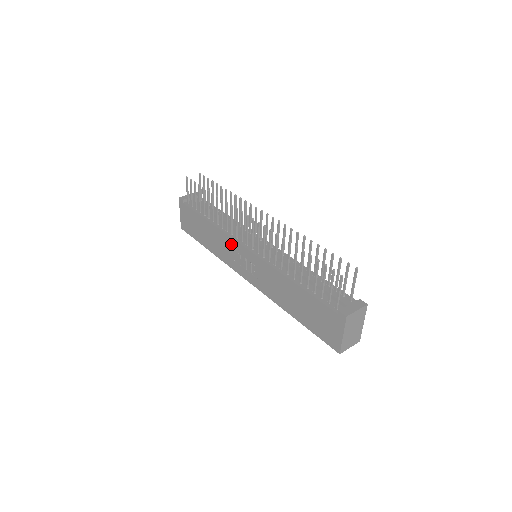
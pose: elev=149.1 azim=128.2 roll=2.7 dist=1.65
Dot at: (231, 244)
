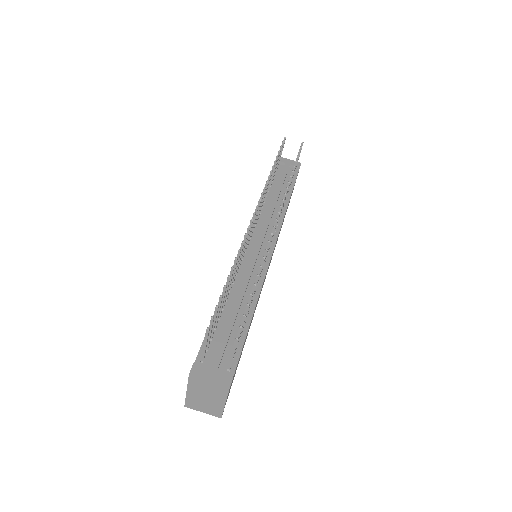
Dot at: occluded
